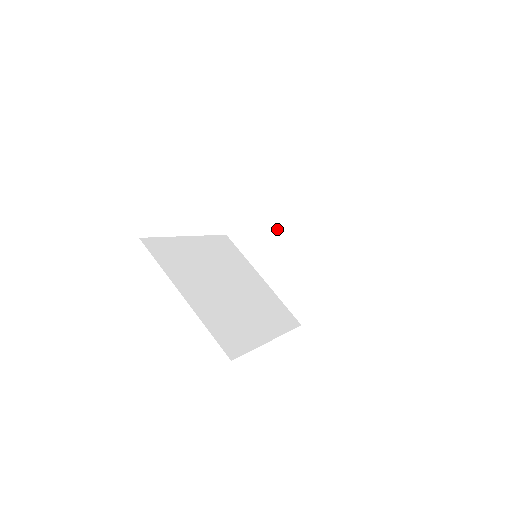
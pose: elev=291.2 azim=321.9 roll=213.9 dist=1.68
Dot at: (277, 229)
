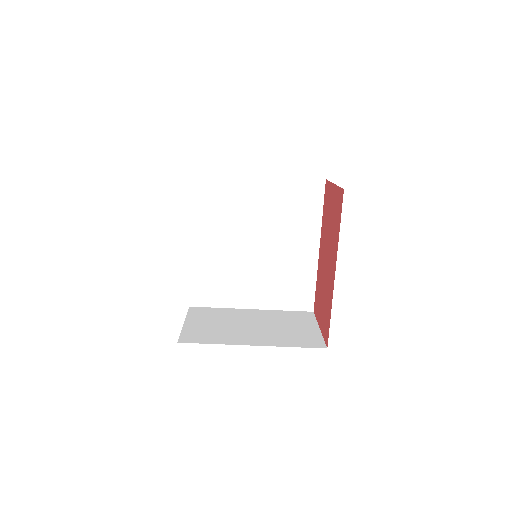
Dot at: occluded
